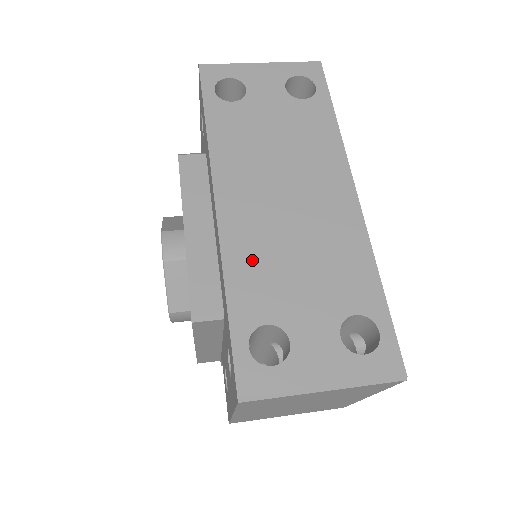
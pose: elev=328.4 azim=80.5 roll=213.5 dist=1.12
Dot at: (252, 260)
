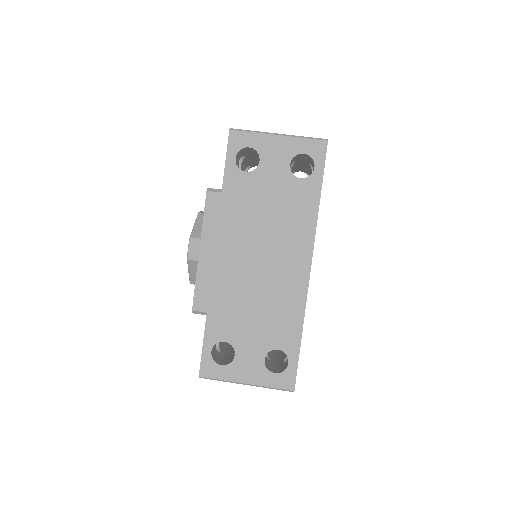
Dot at: (227, 300)
